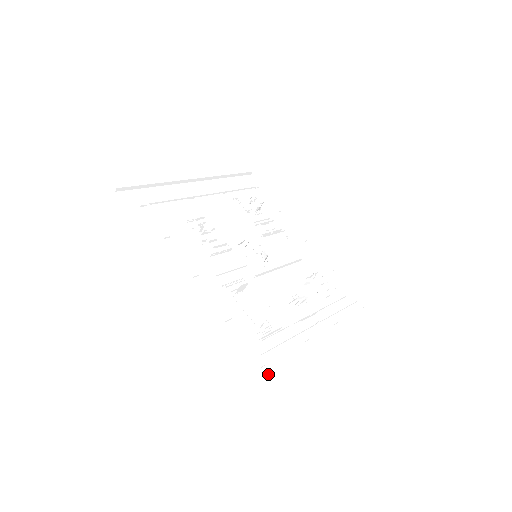
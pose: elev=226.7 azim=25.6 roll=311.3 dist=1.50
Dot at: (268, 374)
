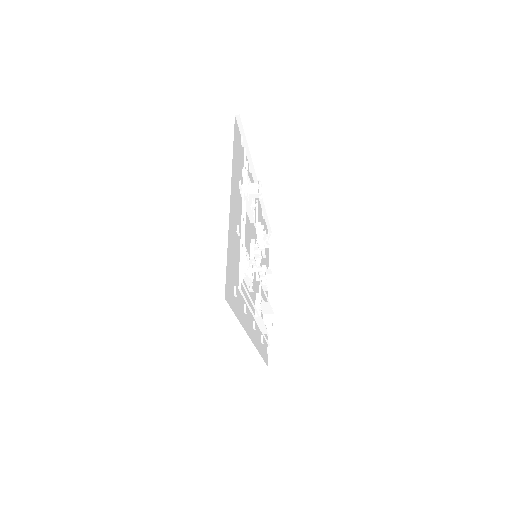
Dot at: occluded
